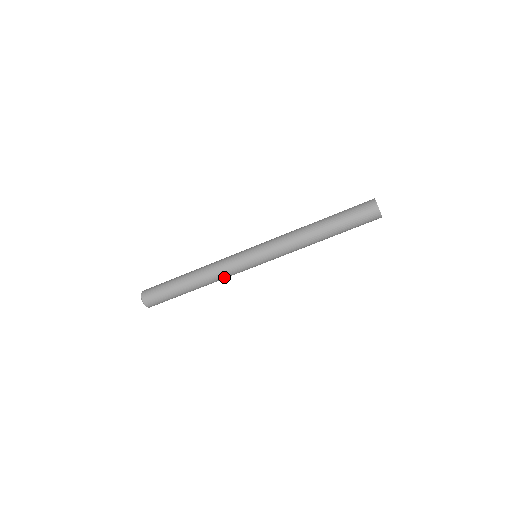
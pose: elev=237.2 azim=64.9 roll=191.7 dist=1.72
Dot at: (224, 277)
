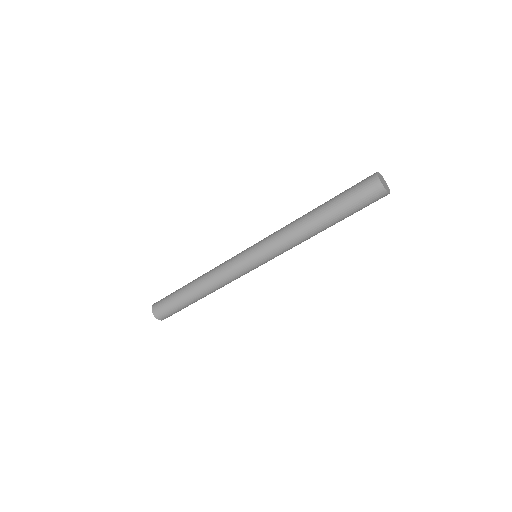
Dot at: (223, 280)
